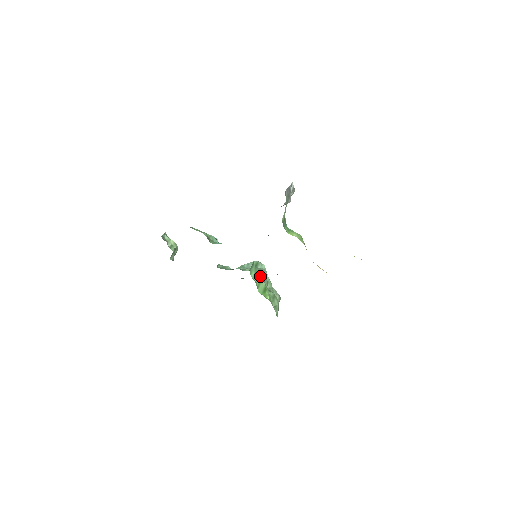
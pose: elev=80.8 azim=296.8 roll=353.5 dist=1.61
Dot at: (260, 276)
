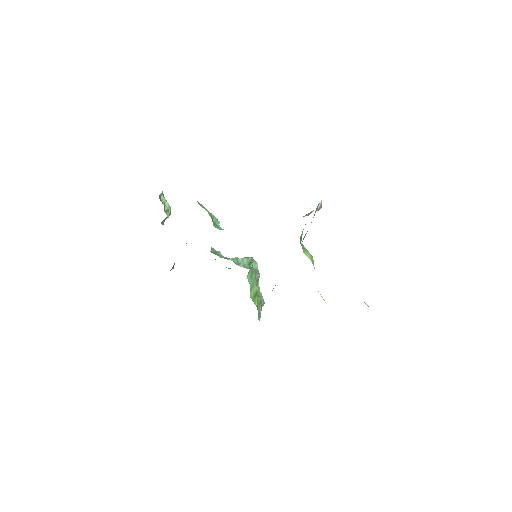
Dot at: (255, 279)
